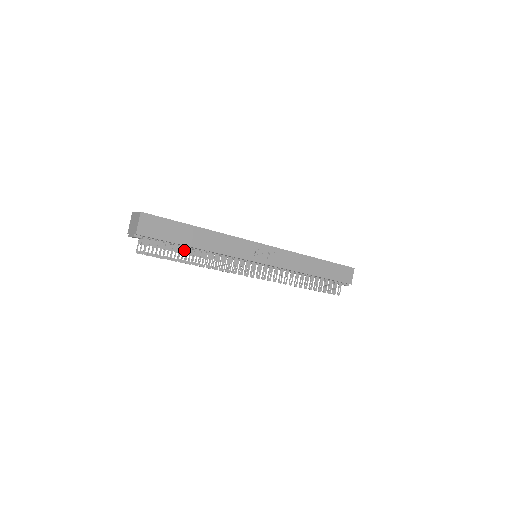
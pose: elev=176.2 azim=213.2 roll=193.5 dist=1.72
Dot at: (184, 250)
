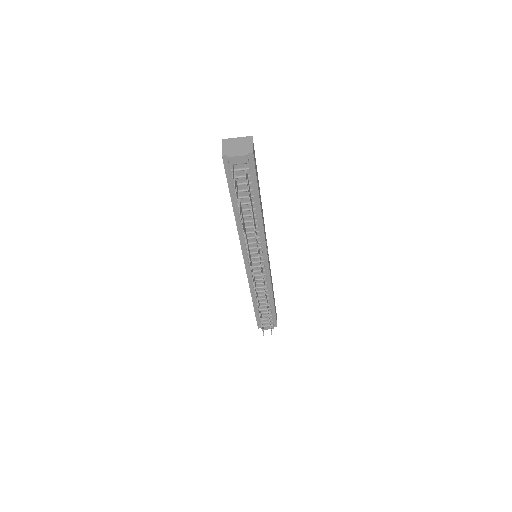
Dot at: (241, 208)
